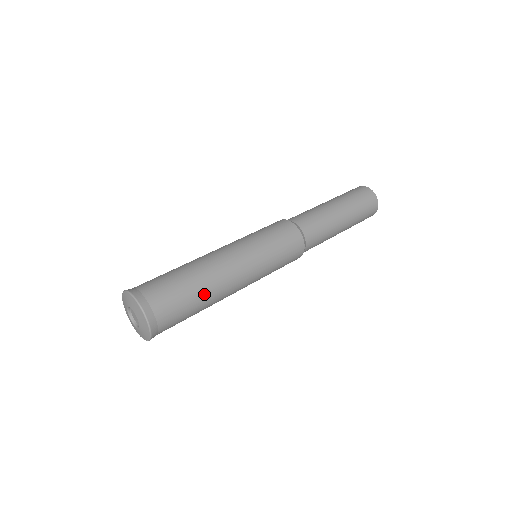
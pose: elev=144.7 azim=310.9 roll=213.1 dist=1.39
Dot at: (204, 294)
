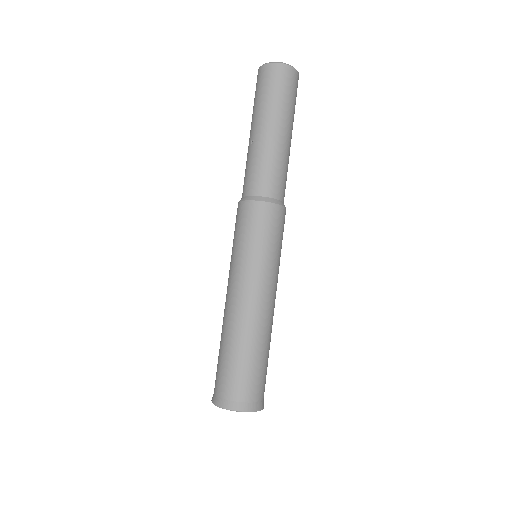
Dot at: (265, 346)
